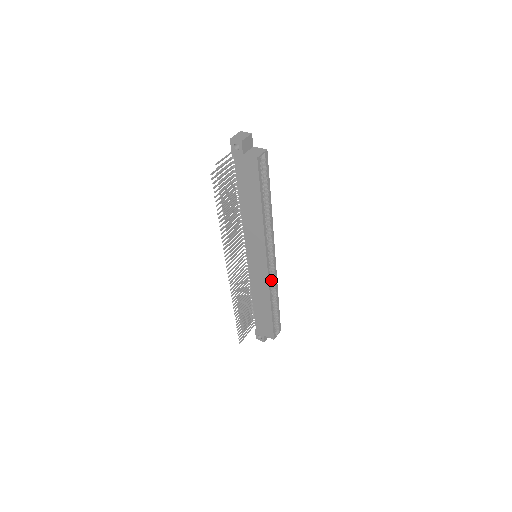
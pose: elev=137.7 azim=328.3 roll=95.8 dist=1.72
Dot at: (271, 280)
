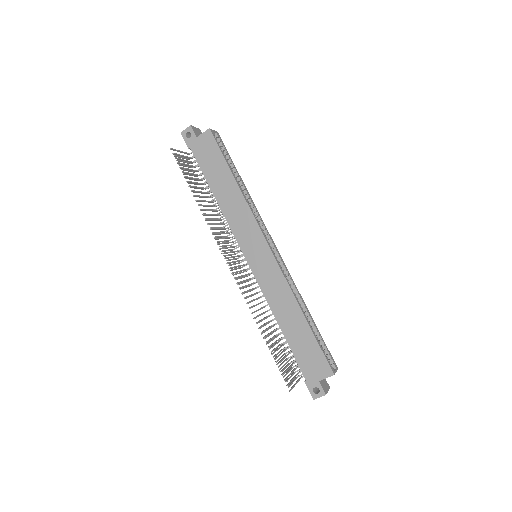
Dot at: occluded
